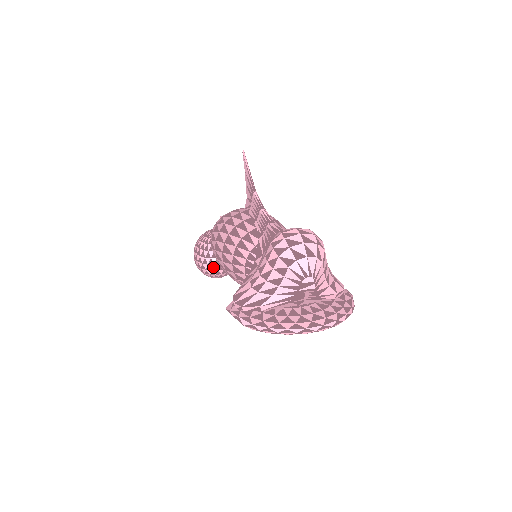
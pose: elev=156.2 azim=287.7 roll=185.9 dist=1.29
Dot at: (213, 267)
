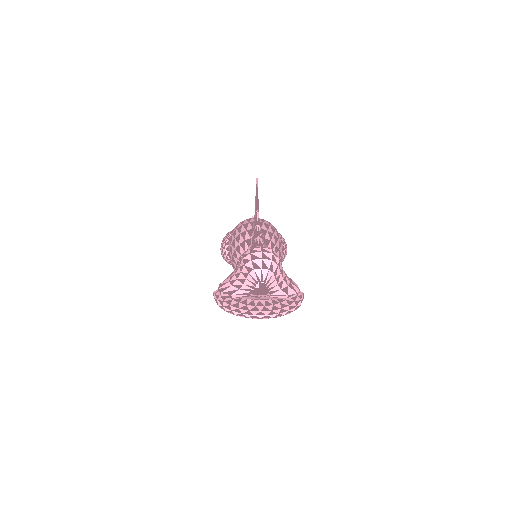
Dot at: occluded
